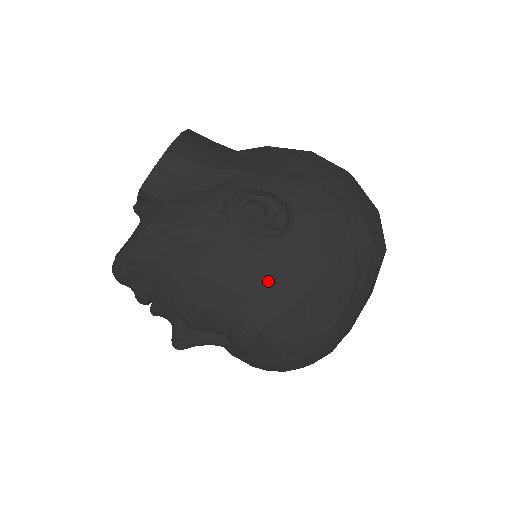
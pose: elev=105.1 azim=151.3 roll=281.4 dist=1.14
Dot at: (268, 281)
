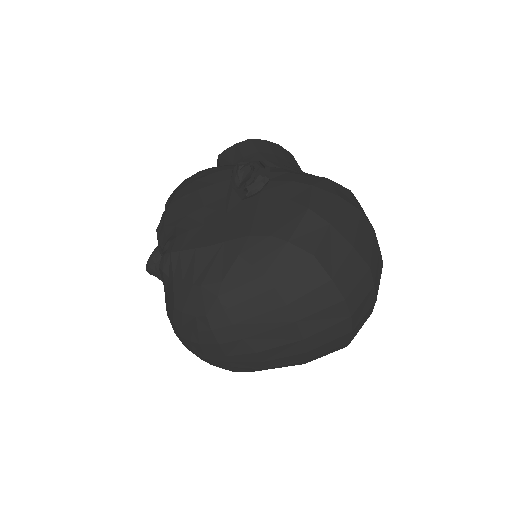
Dot at: (210, 223)
